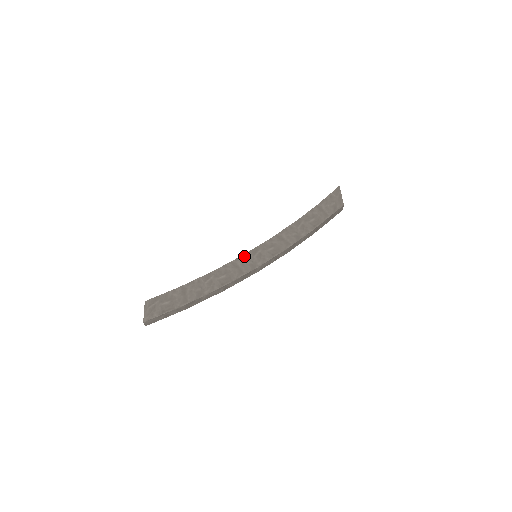
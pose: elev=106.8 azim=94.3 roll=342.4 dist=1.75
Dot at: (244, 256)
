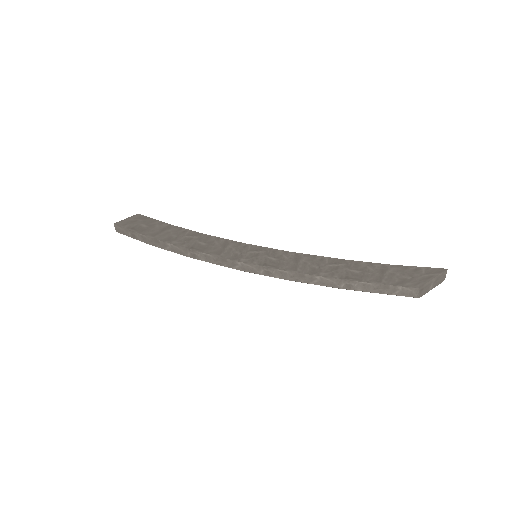
Dot at: (243, 244)
